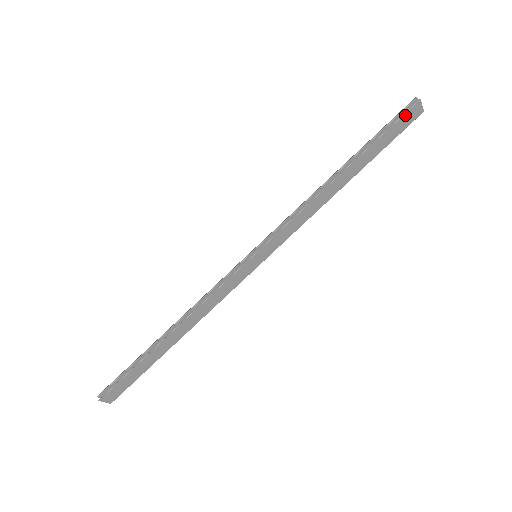
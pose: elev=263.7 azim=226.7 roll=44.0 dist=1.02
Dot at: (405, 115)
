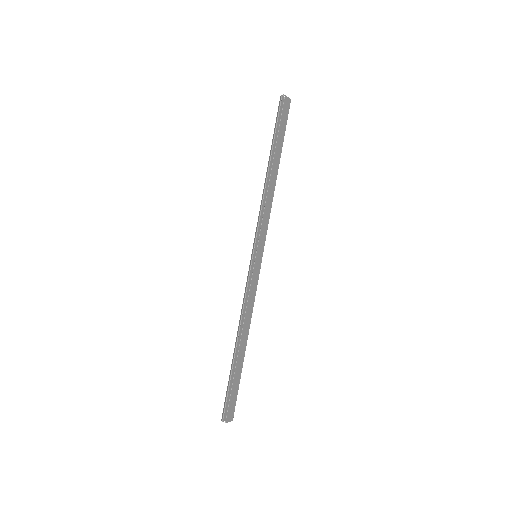
Dot at: (283, 109)
